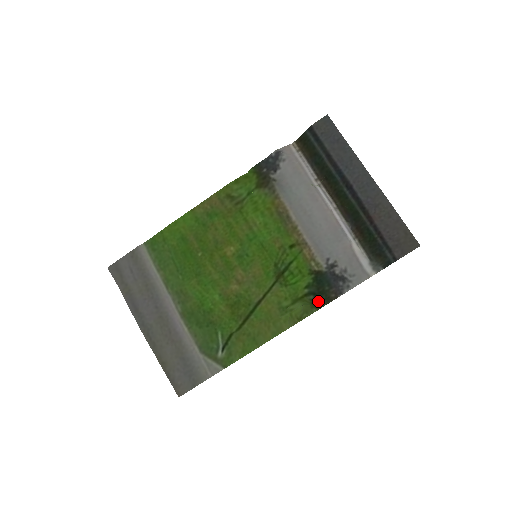
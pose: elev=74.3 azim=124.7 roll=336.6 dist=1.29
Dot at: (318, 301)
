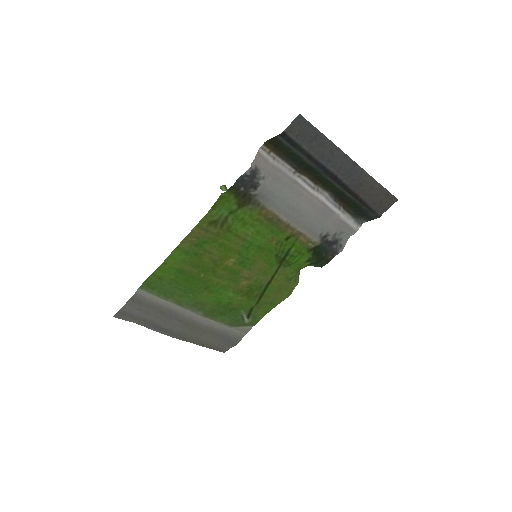
Dot at: (319, 265)
